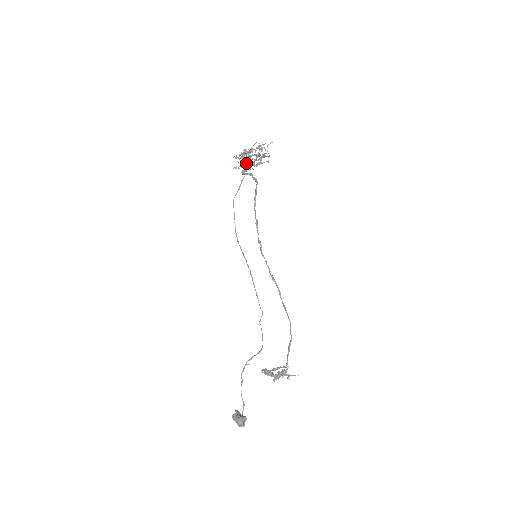
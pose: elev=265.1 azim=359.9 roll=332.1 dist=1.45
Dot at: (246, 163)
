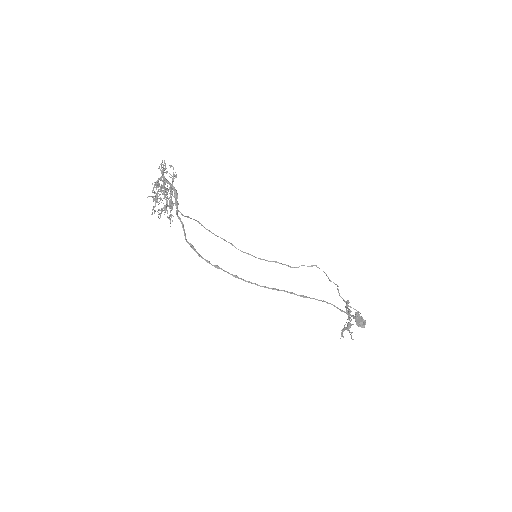
Dot at: occluded
